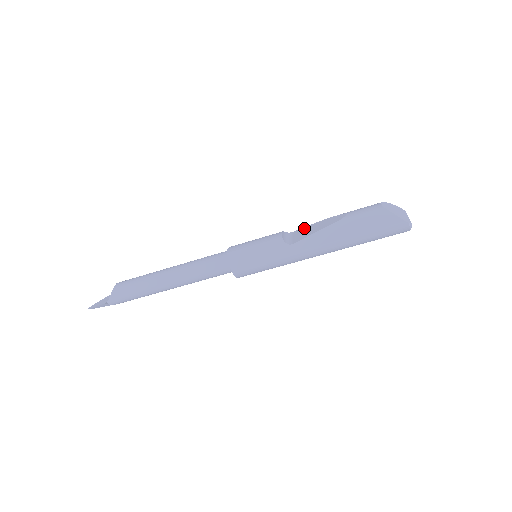
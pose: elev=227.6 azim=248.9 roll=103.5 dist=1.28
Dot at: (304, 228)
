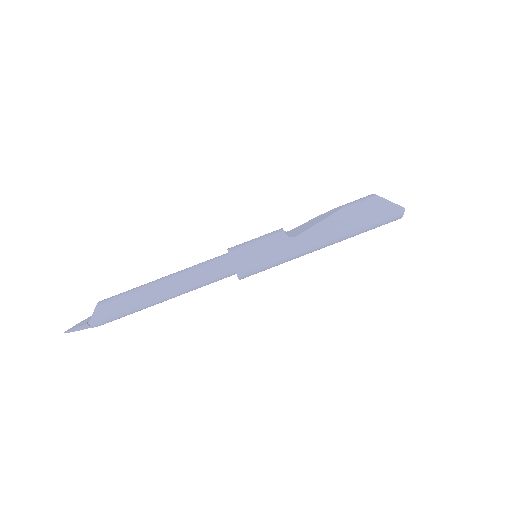
Dot at: (302, 225)
